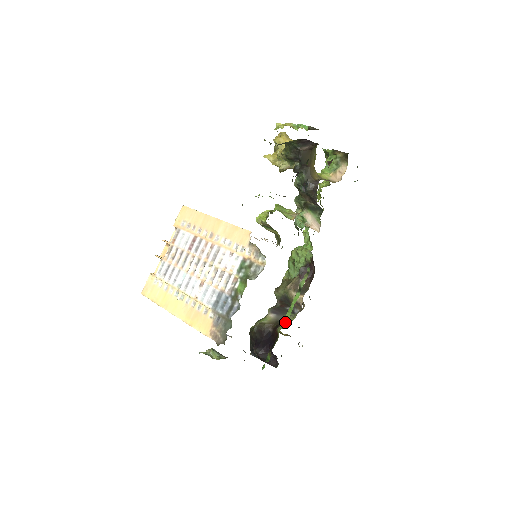
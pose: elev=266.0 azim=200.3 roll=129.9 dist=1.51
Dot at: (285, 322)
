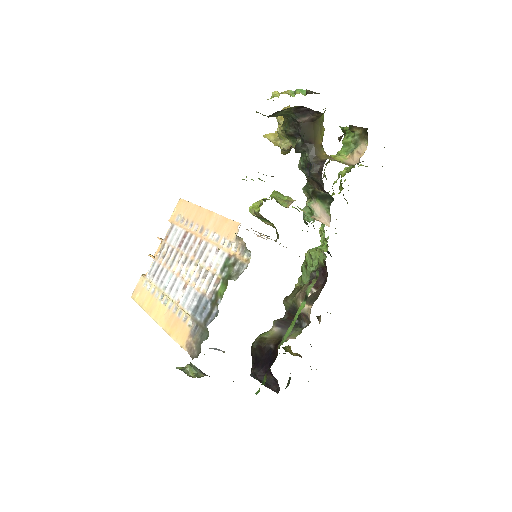
Dot at: (286, 337)
